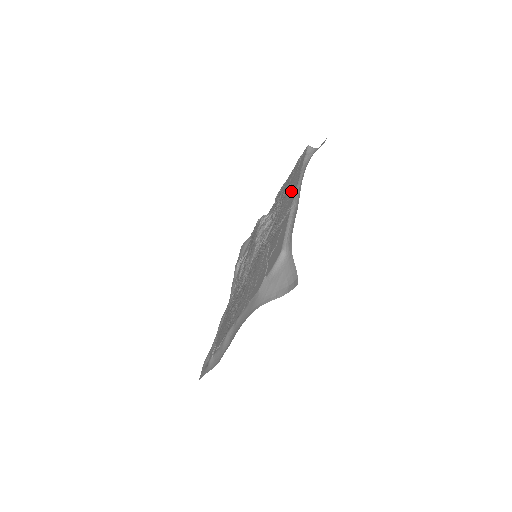
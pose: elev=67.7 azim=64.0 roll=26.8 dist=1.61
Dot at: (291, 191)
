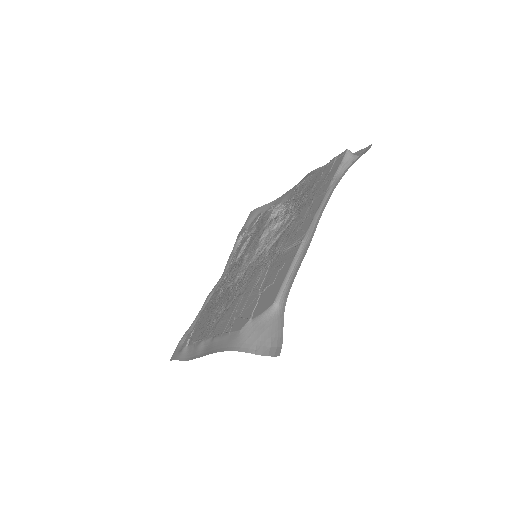
Dot at: (310, 209)
